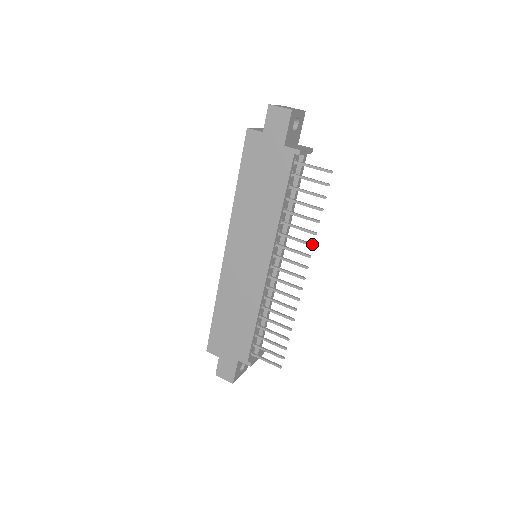
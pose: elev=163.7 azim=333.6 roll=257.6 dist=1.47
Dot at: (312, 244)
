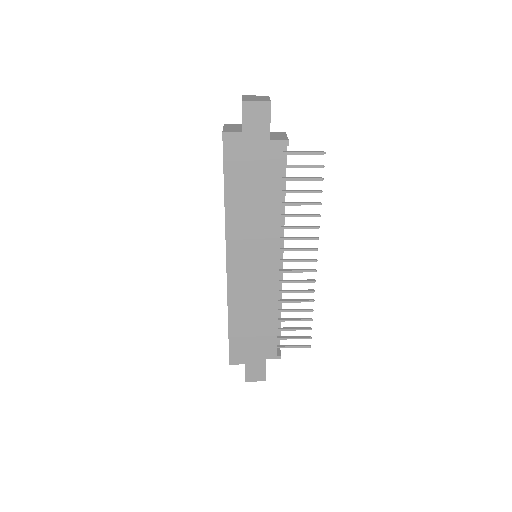
Dot at: (318, 227)
